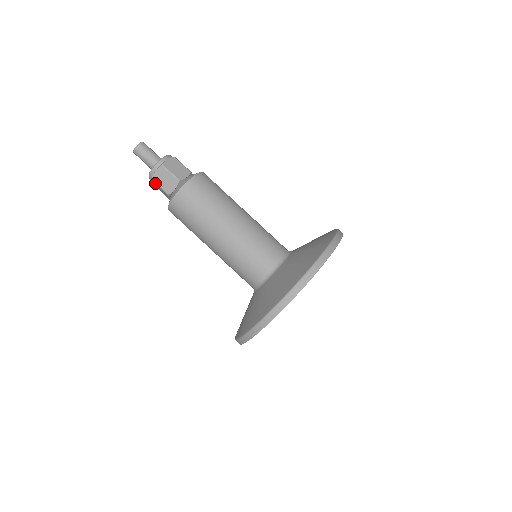
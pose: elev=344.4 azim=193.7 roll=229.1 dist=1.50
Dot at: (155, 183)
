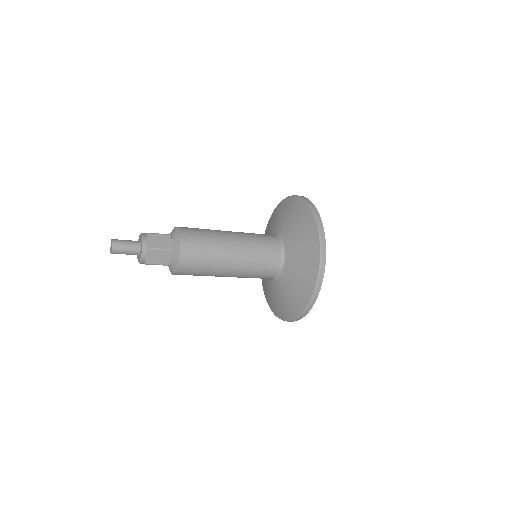
Dot at: occluded
